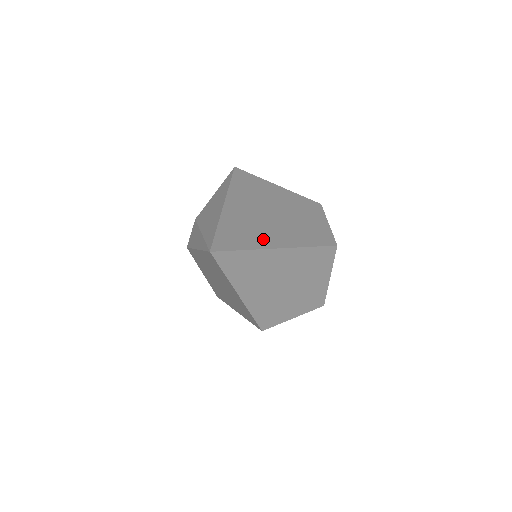
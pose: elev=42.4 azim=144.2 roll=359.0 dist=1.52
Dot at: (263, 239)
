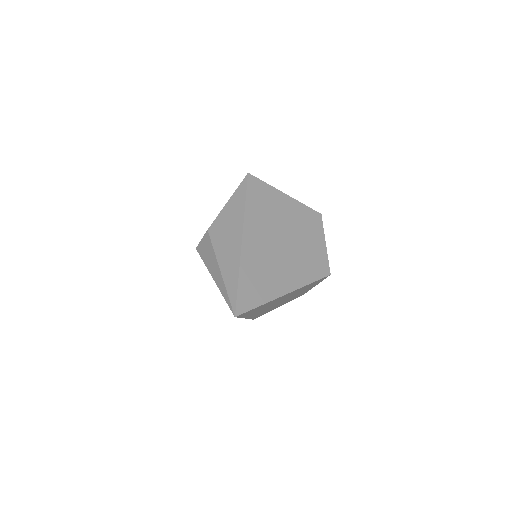
Dot at: (274, 285)
